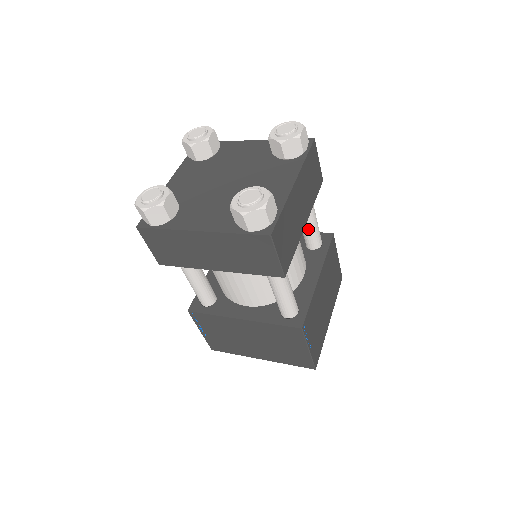
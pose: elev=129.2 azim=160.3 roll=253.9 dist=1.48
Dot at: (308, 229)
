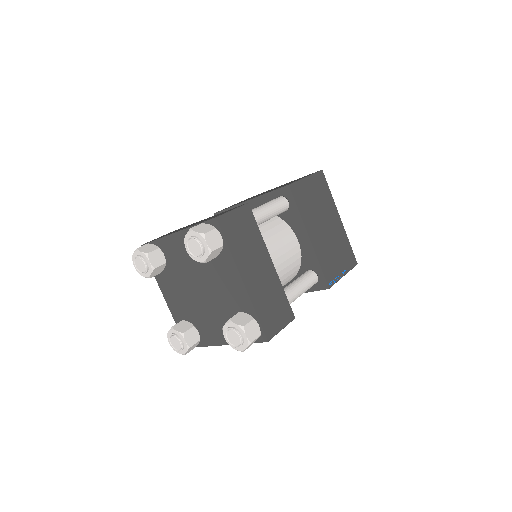
Dot at: occluded
